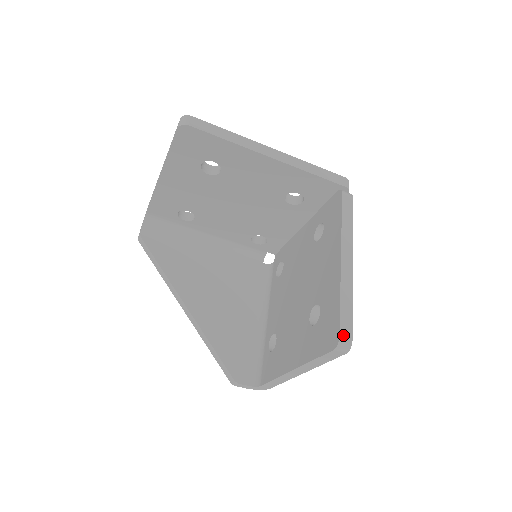
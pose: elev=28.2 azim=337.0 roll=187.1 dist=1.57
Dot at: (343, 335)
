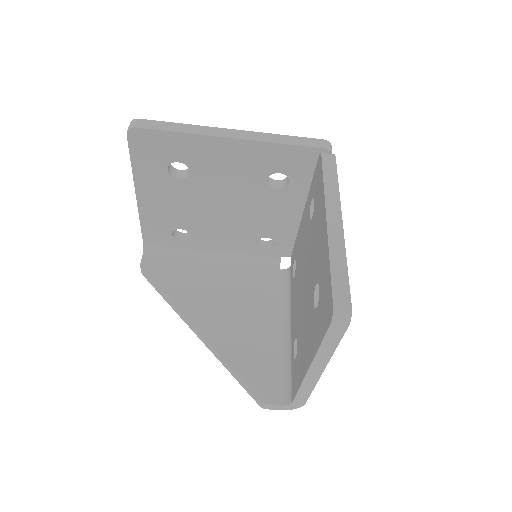
Dot at: (338, 302)
